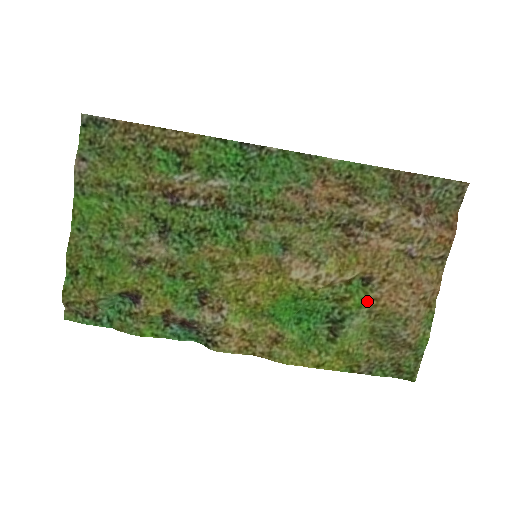
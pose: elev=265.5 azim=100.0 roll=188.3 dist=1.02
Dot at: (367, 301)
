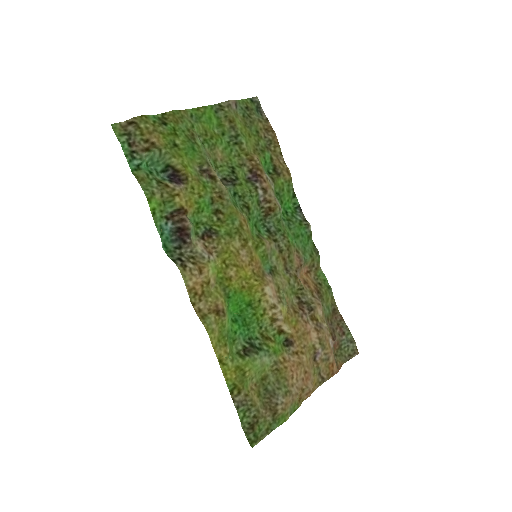
Dot at: (280, 354)
